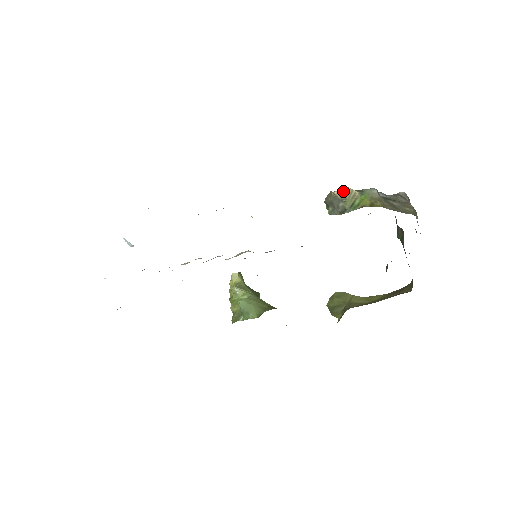
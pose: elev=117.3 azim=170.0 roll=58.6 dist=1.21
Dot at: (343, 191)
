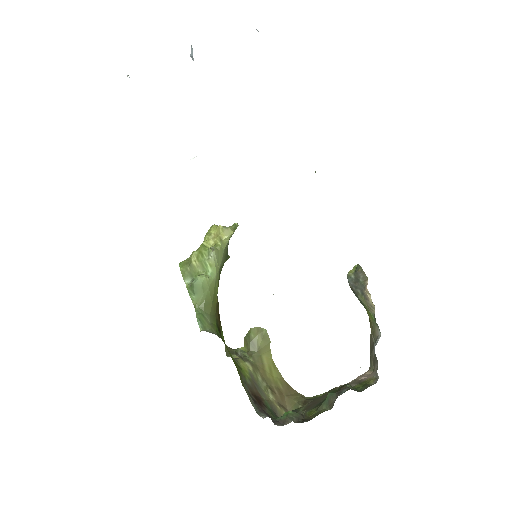
Dot at: (371, 299)
